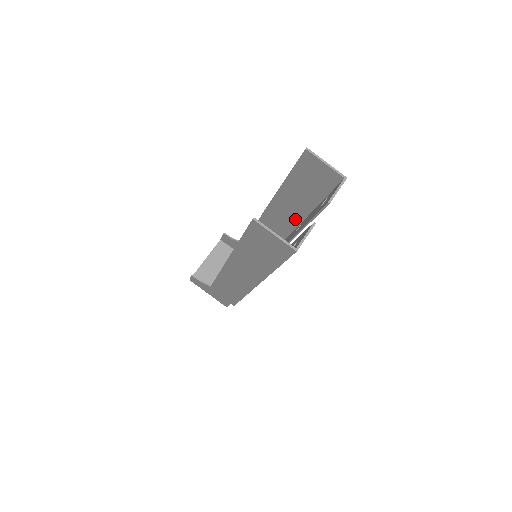
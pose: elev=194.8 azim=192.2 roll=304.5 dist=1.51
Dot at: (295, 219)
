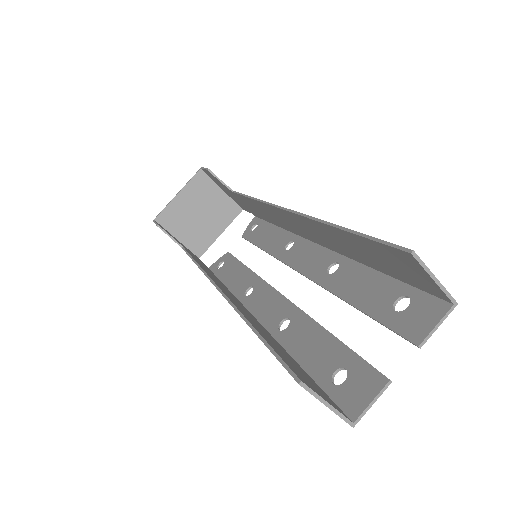
Dot at: (329, 245)
